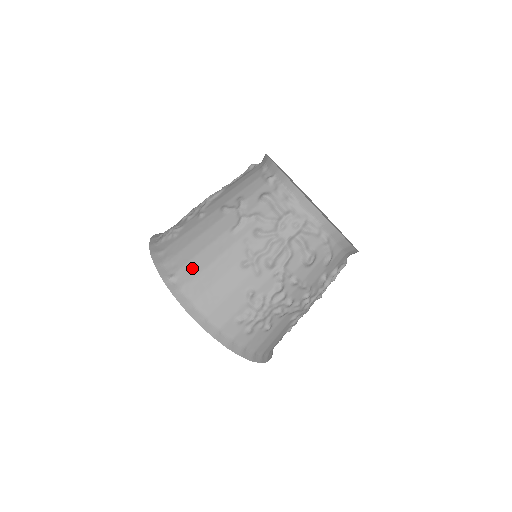
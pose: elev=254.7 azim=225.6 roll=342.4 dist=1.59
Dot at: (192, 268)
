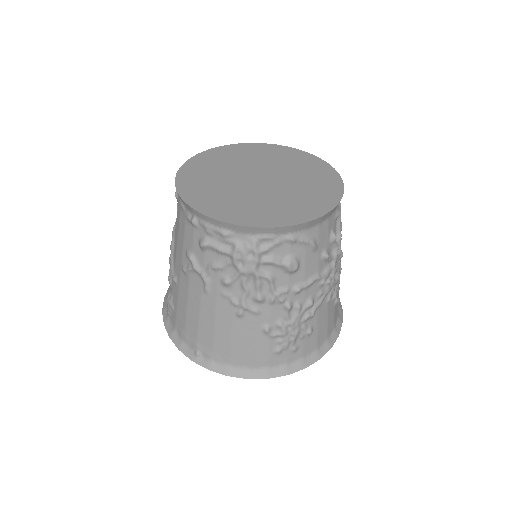
Dot at: (204, 339)
